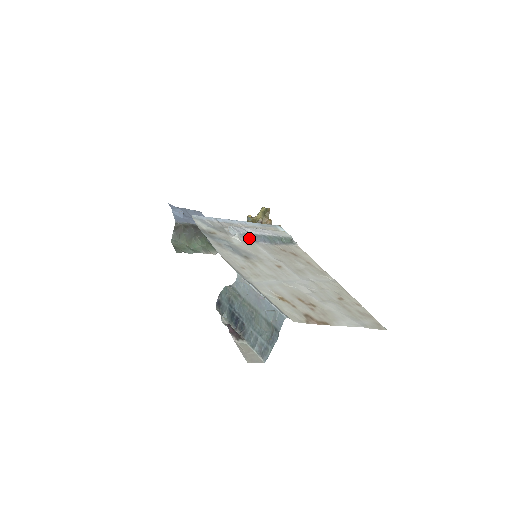
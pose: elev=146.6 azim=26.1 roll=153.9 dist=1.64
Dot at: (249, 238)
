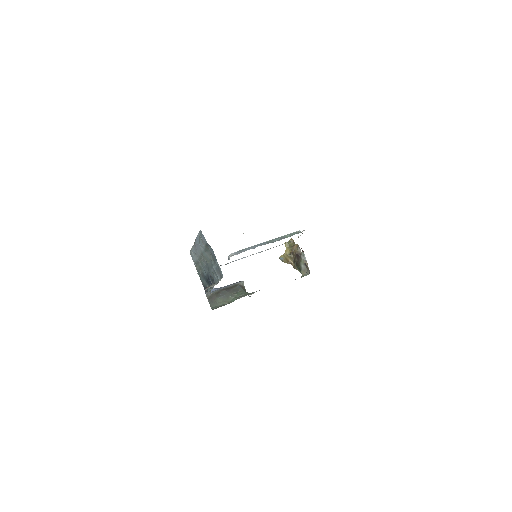
Dot at: (244, 251)
